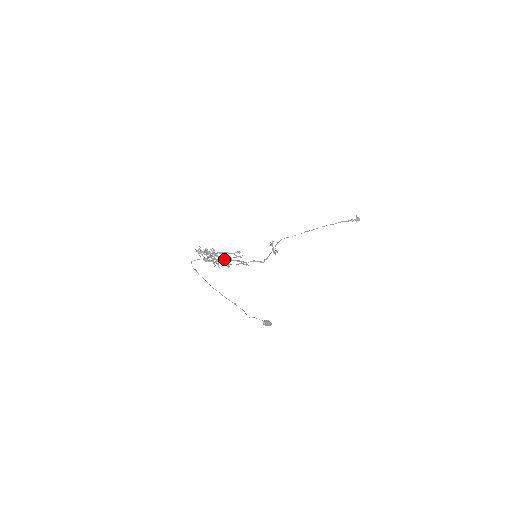
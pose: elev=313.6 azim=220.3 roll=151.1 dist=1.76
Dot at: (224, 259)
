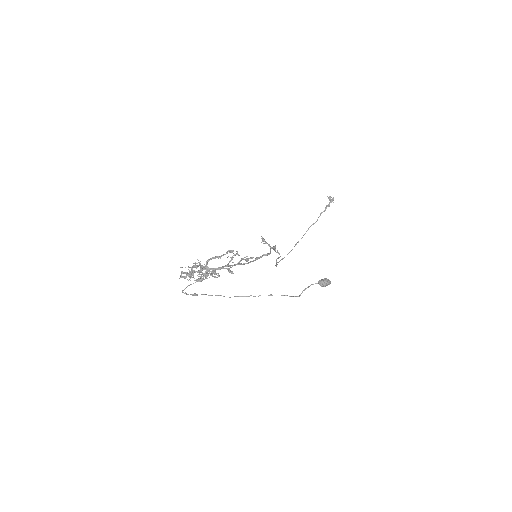
Dot at: (219, 267)
